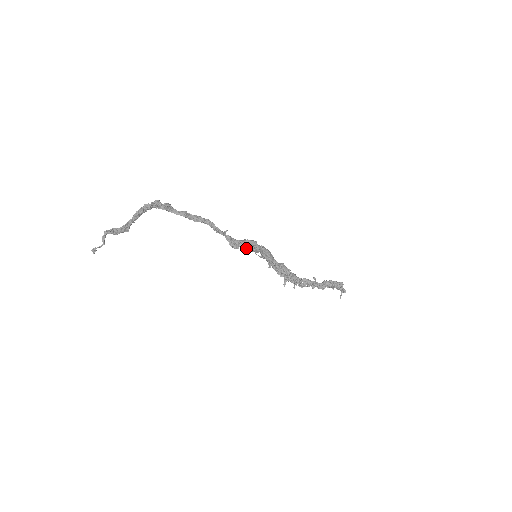
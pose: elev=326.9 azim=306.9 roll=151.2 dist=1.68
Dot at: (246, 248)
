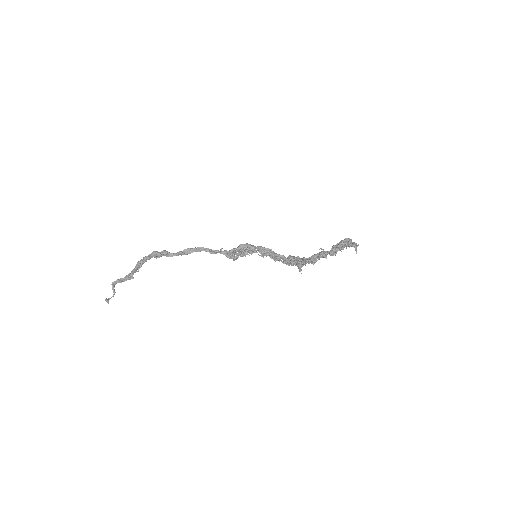
Dot at: (241, 252)
